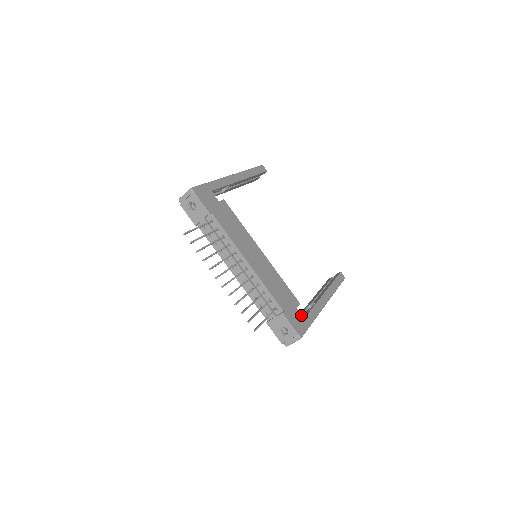
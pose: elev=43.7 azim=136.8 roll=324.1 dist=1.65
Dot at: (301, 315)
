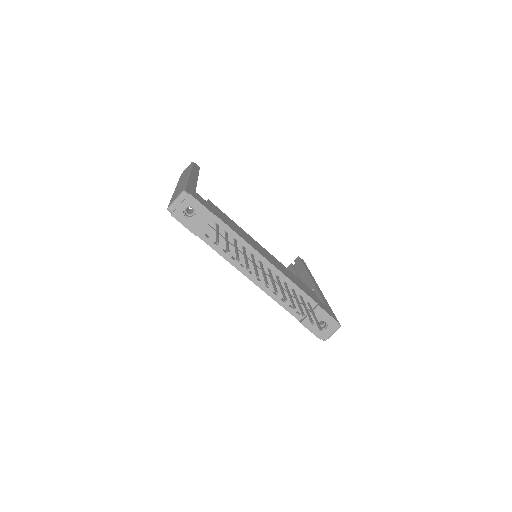
Dot at: (323, 304)
